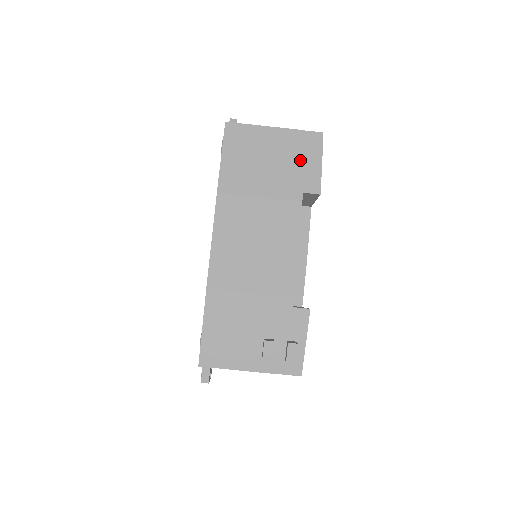
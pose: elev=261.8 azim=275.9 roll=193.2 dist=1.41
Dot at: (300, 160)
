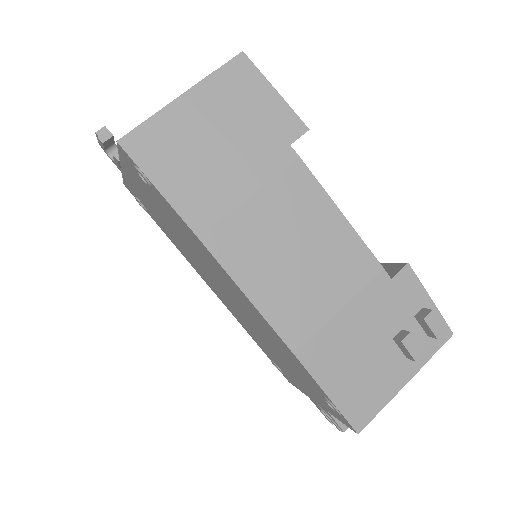
Dot at: (250, 109)
